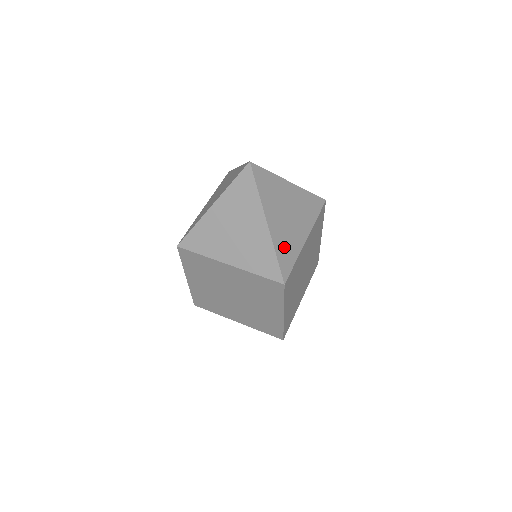
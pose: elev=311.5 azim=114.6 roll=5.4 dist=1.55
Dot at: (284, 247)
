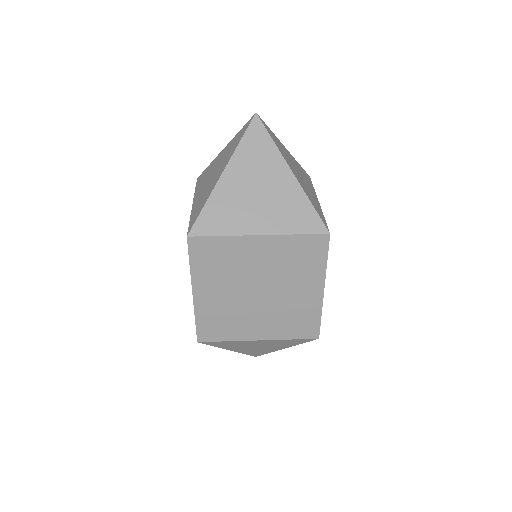
Dot at: (312, 200)
